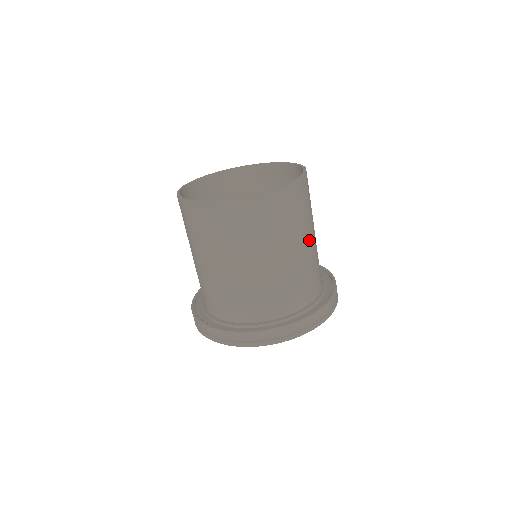
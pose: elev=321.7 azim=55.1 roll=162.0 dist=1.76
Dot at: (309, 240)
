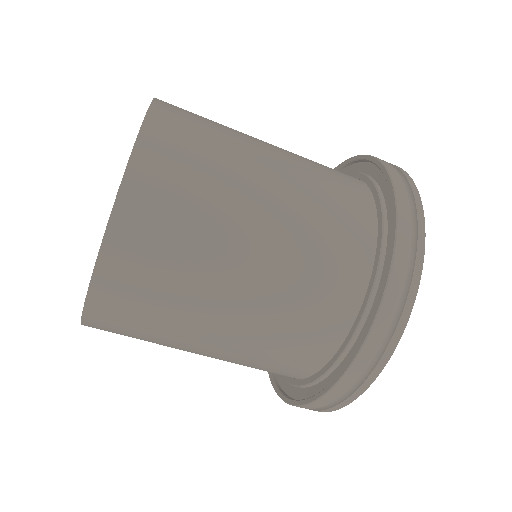
Dot at: occluded
